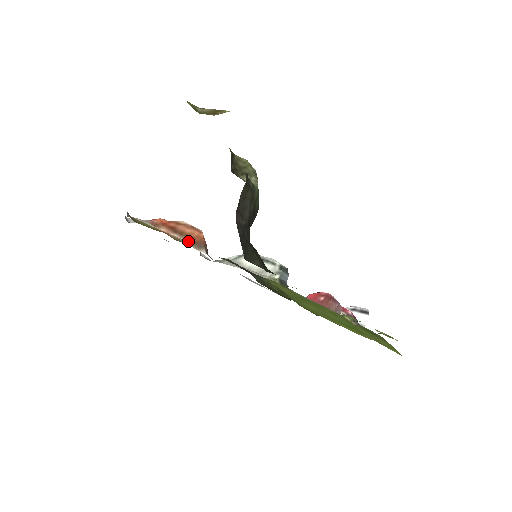
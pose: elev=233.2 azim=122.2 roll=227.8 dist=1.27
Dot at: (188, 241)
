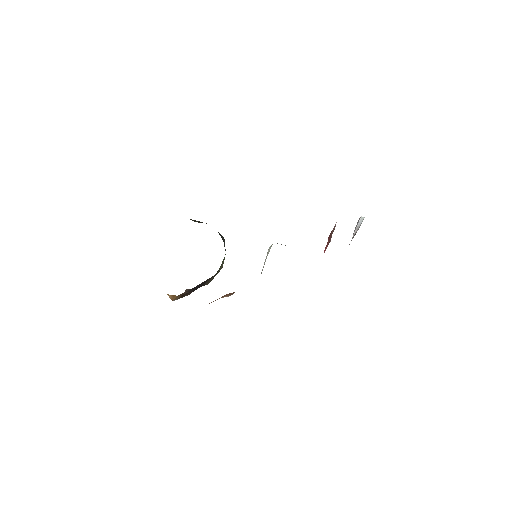
Dot at: occluded
